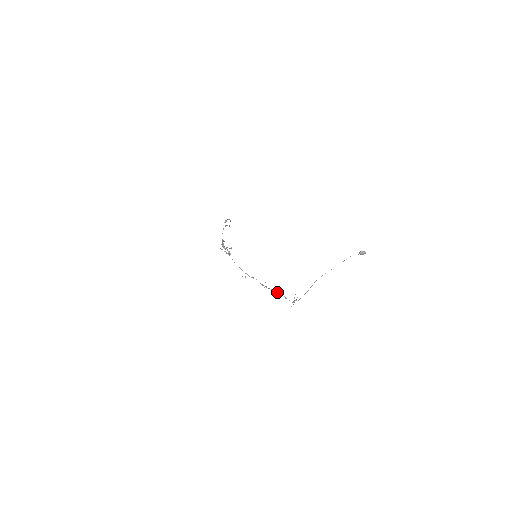
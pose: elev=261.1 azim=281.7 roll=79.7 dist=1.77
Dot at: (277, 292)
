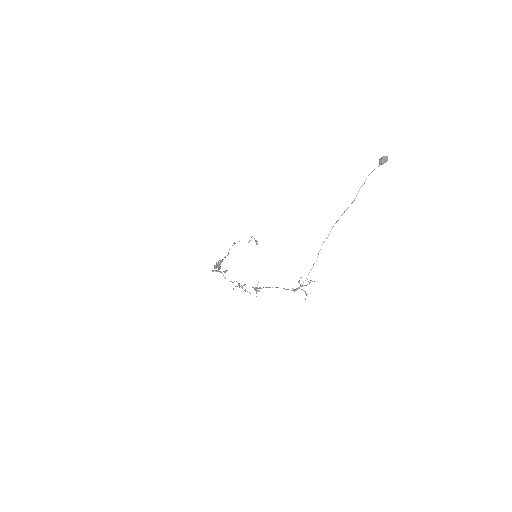
Dot at: occluded
